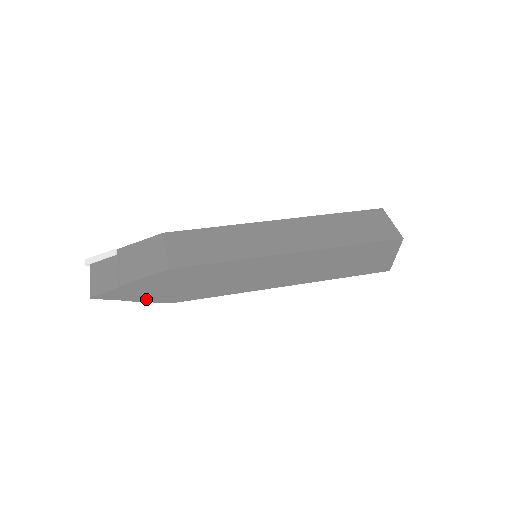
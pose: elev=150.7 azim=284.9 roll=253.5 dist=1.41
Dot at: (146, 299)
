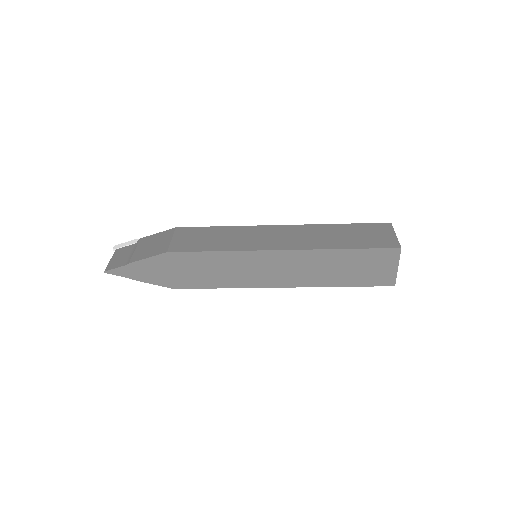
Dot at: (151, 281)
